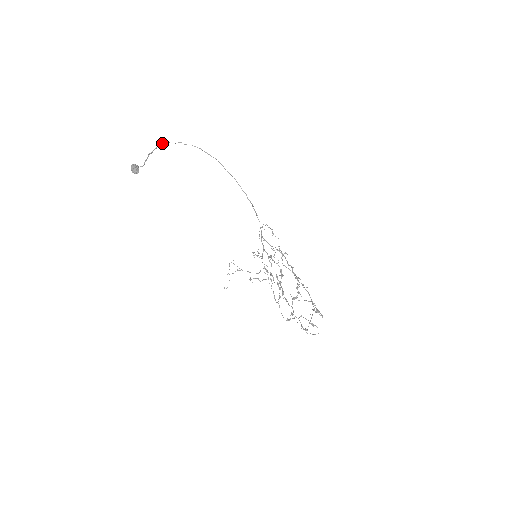
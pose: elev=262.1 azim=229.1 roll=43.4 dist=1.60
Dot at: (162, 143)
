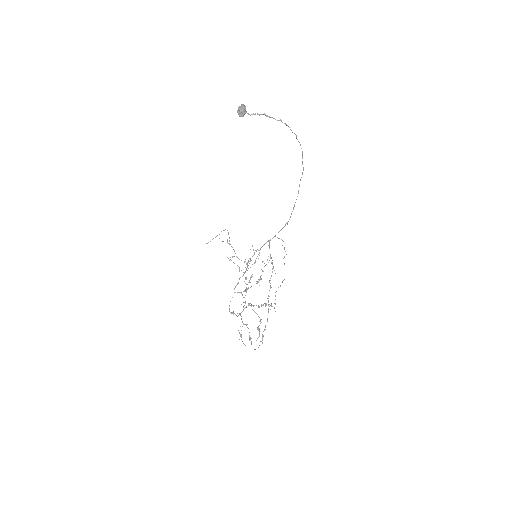
Dot at: (285, 123)
